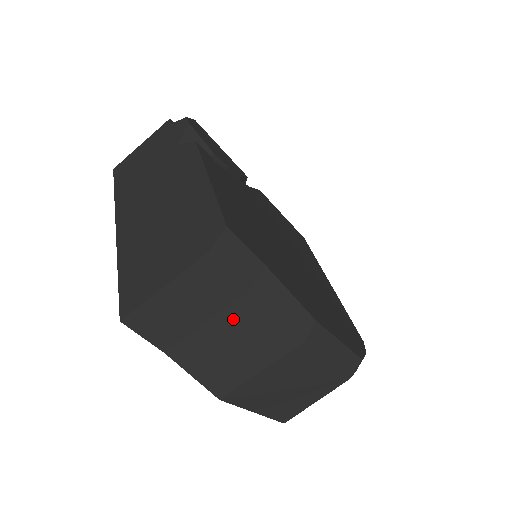
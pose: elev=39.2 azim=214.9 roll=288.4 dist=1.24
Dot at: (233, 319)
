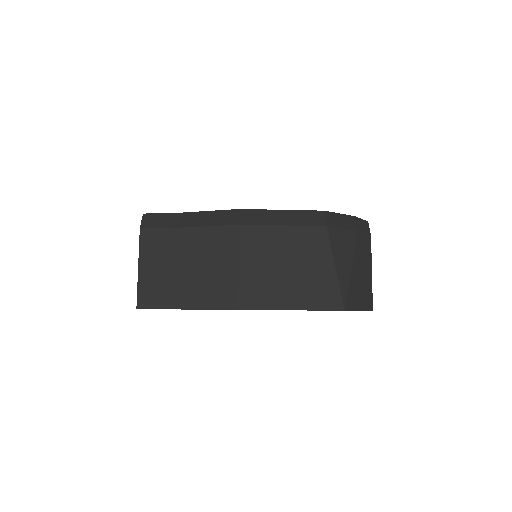
Dot at: (190, 251)
